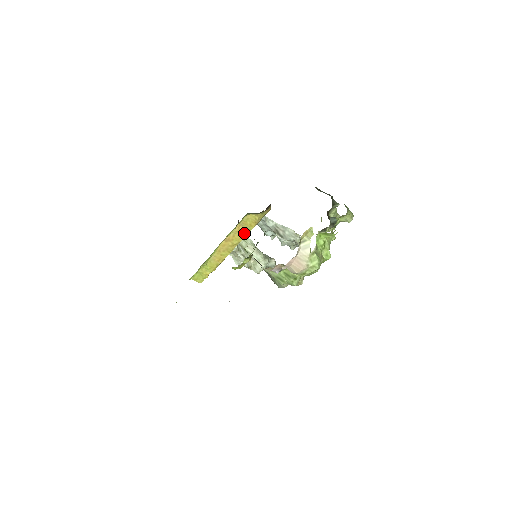
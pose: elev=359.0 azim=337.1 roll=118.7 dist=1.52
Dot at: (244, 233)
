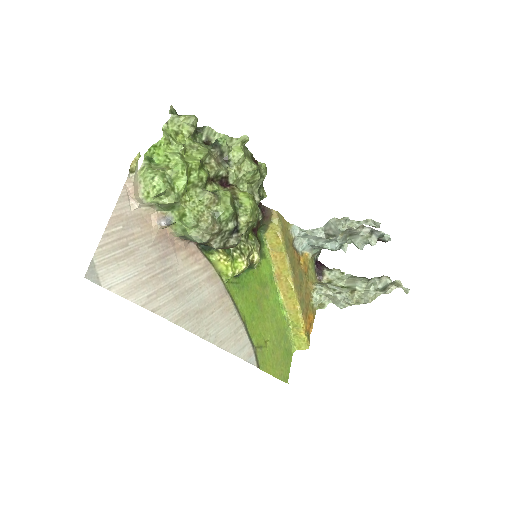
Dot at: (282, 257)
